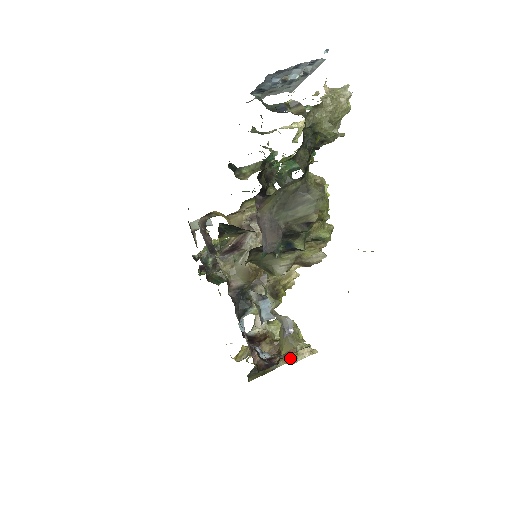
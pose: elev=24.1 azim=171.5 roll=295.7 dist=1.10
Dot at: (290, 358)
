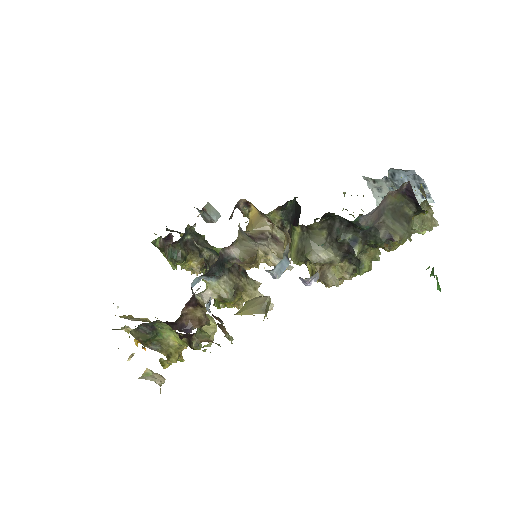
Dot at: (171, 357)
